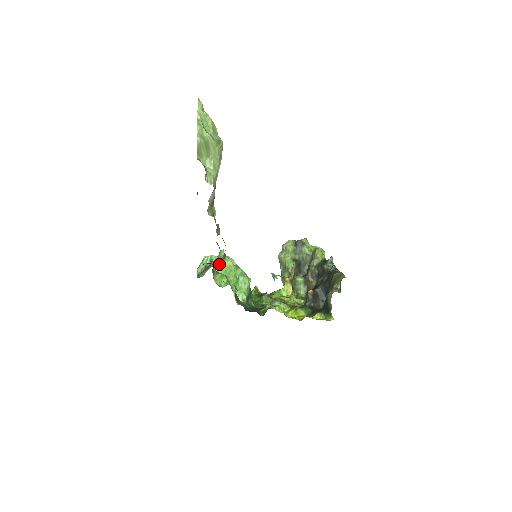
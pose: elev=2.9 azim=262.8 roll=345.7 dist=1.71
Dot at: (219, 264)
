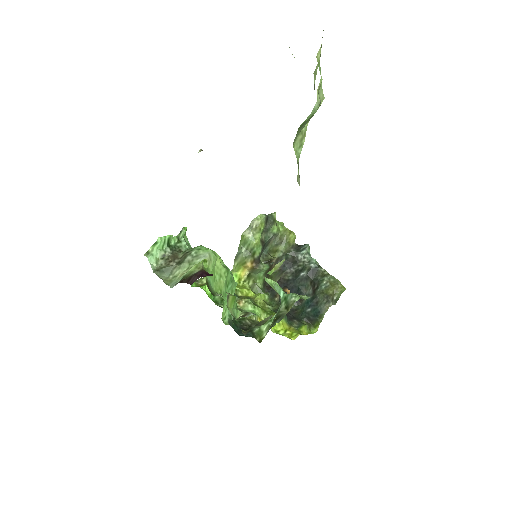
Dot at: (209, 267)
